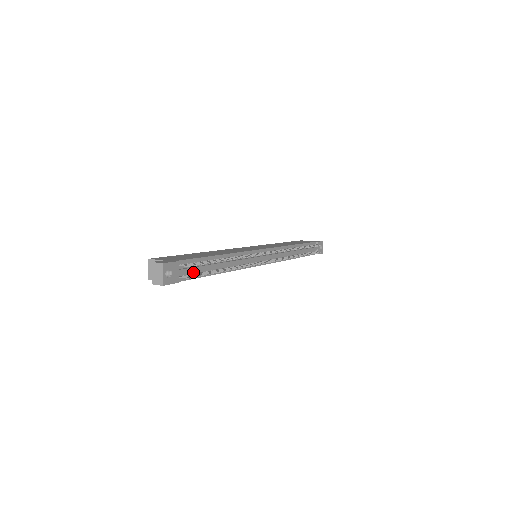
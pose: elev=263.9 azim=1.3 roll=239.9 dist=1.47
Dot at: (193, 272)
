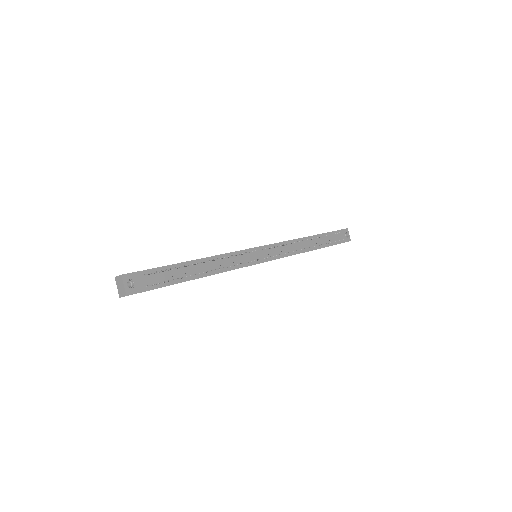
Dot at: (165, 280)
